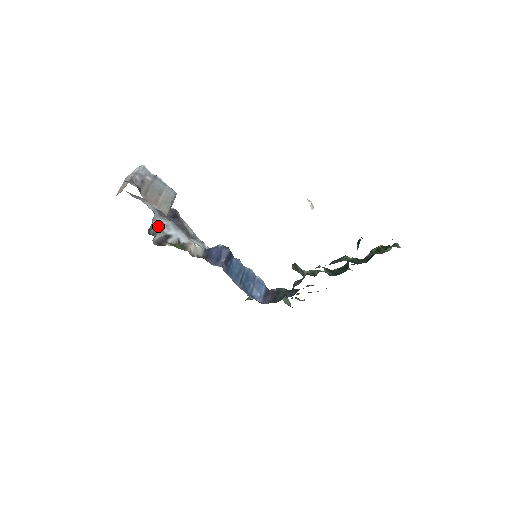
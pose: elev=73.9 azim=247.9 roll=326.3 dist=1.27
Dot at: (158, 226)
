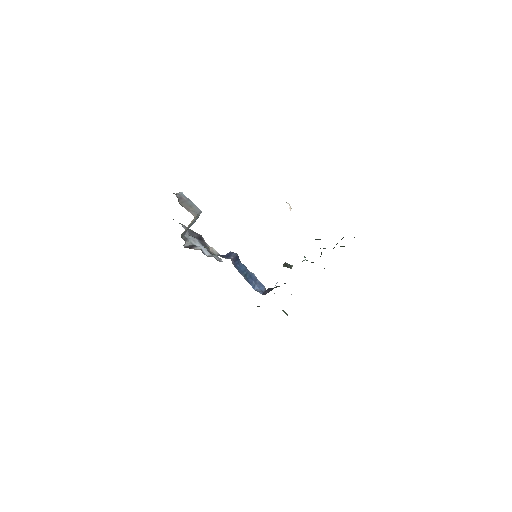
Dot at: (188, 238)
